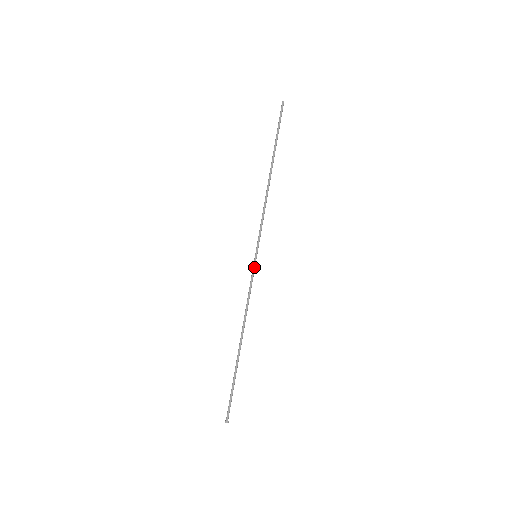
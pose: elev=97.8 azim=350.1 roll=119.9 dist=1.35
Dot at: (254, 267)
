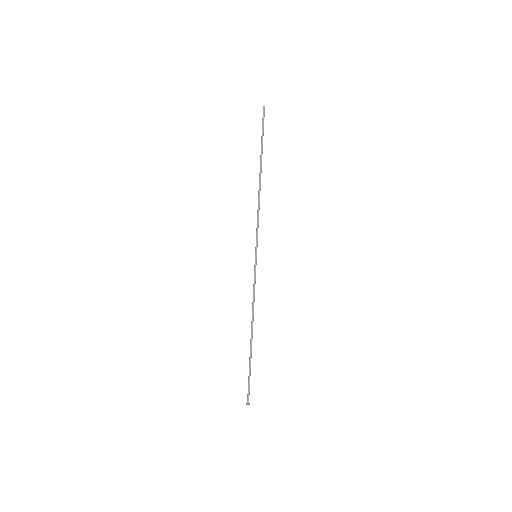
Dot at: (255, 266)
